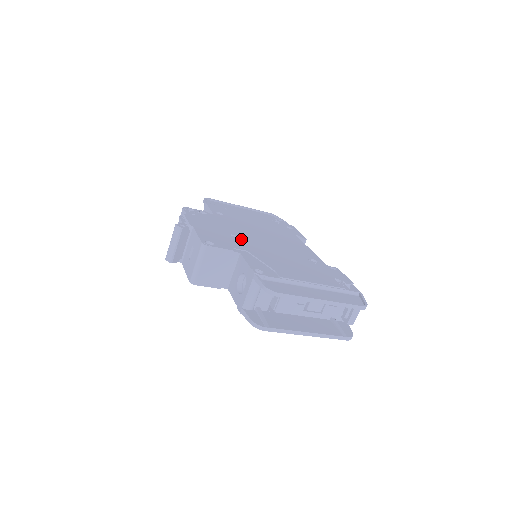
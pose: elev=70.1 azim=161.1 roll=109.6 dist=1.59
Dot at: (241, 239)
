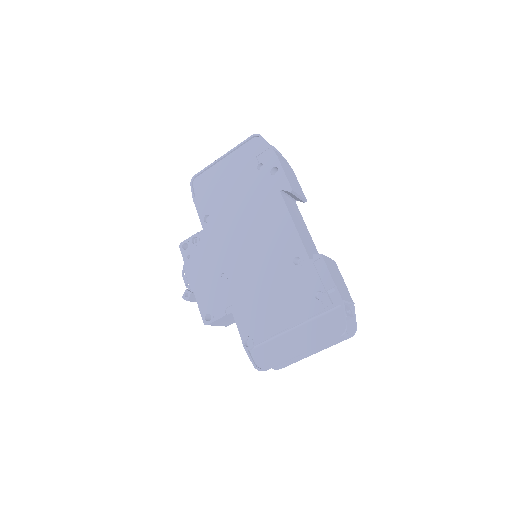
Dot at: (230, 276)
